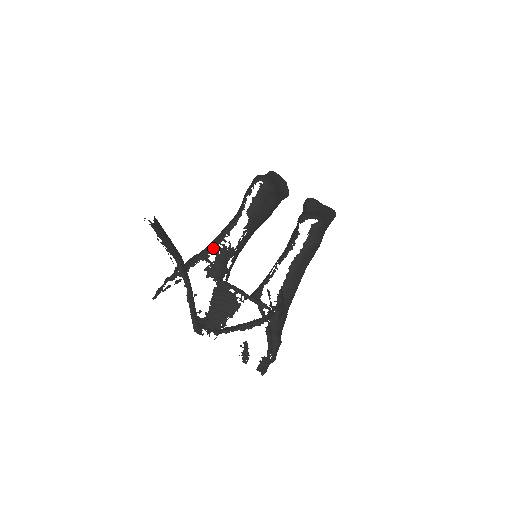
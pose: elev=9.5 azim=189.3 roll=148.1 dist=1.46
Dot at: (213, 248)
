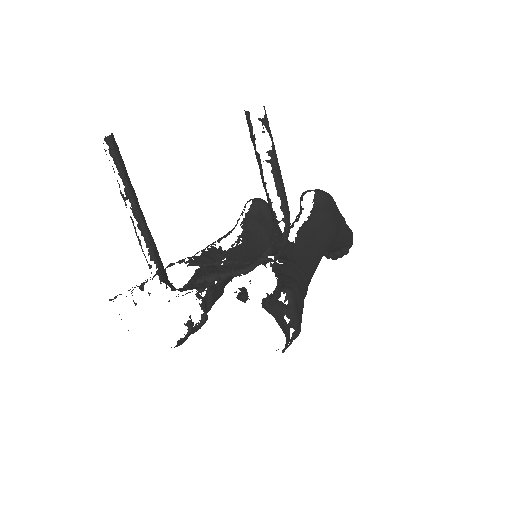
Dot at: occluded
